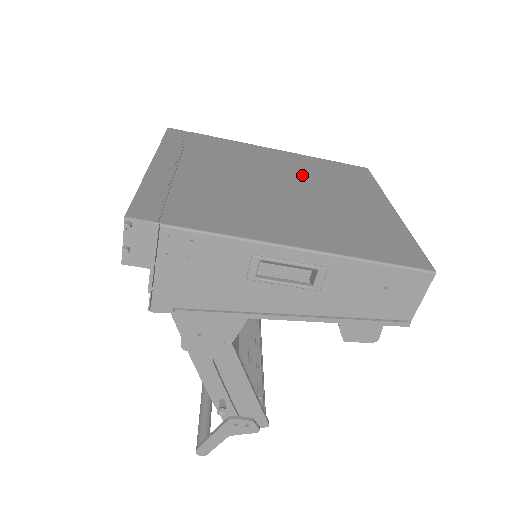
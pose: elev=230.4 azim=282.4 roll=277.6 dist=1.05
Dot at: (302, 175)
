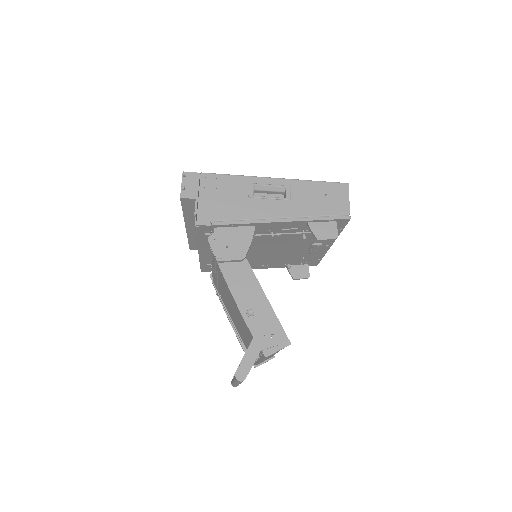
Dot at: occluded
